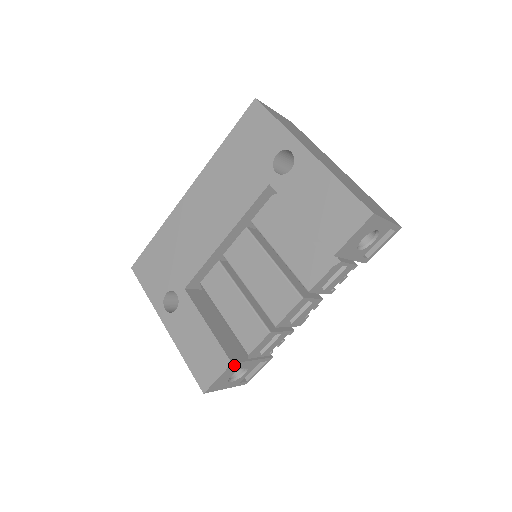
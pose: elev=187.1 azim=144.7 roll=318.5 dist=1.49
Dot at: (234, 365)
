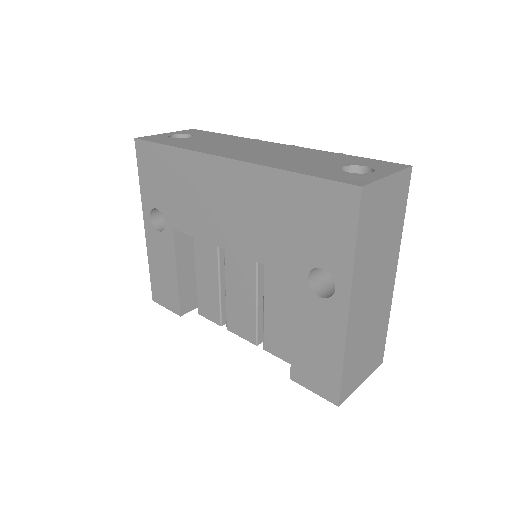
Dot at: (183, 312)
